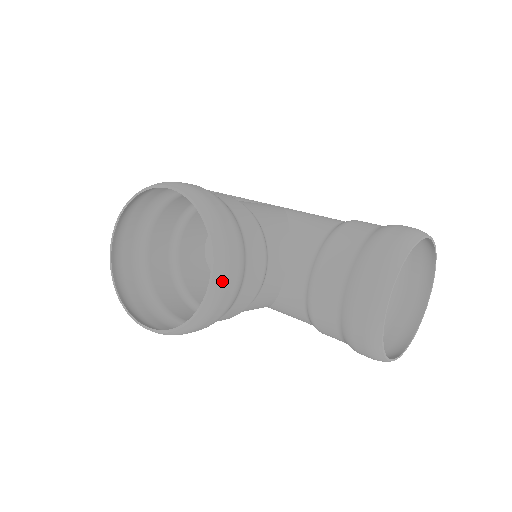
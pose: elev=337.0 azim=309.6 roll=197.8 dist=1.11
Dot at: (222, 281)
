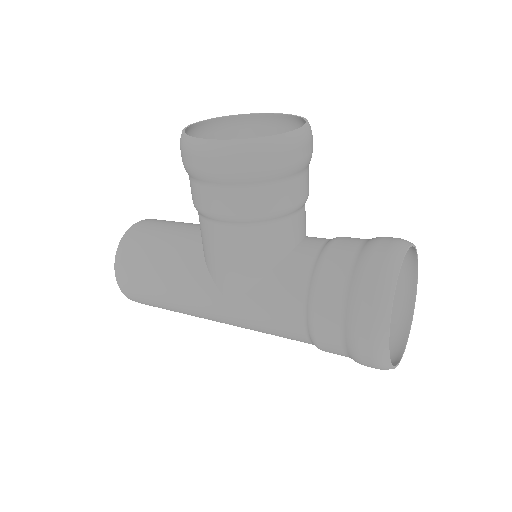
Dot at: (305, 138)
